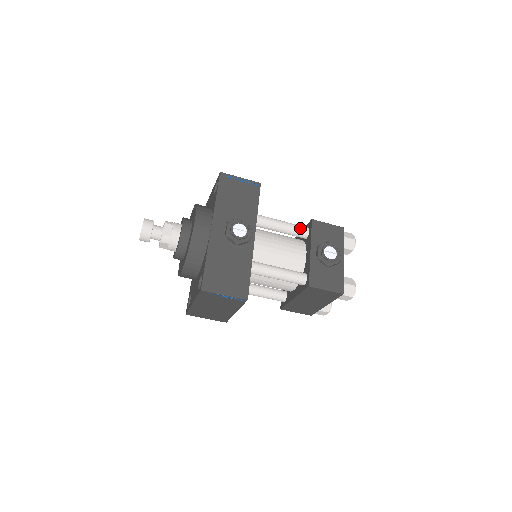
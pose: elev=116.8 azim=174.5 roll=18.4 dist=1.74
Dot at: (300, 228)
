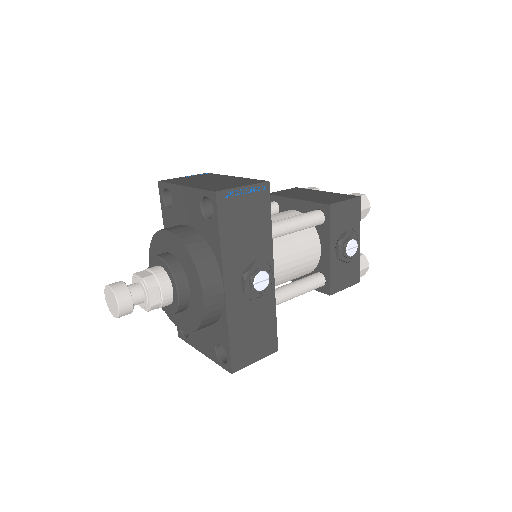
Dot at: (315, 221)
